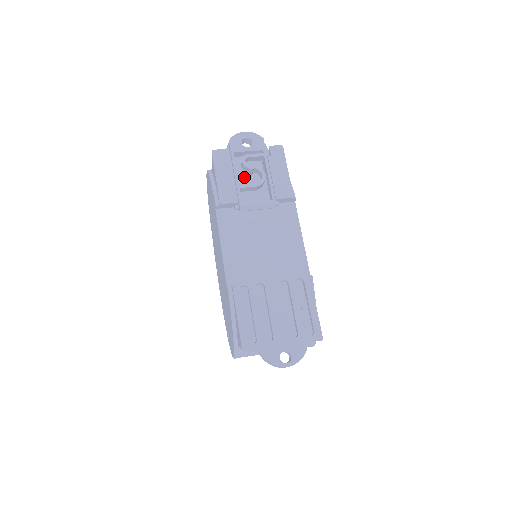
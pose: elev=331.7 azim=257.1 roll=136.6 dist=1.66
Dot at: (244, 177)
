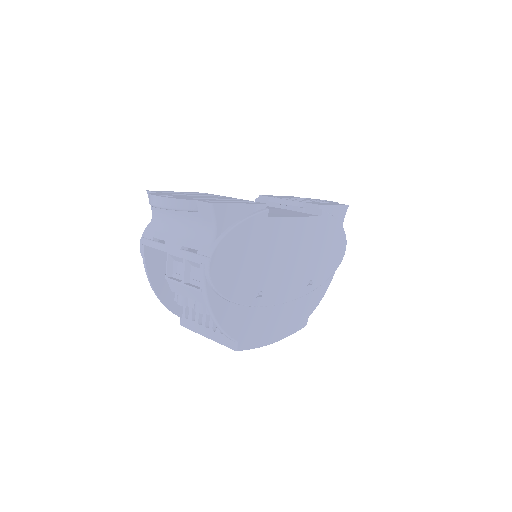
Dot at: occluded
